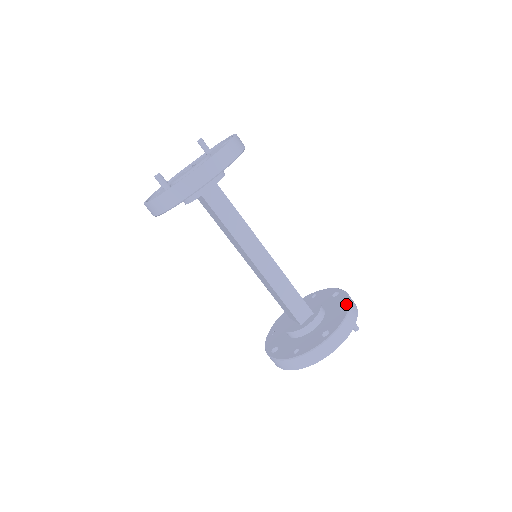
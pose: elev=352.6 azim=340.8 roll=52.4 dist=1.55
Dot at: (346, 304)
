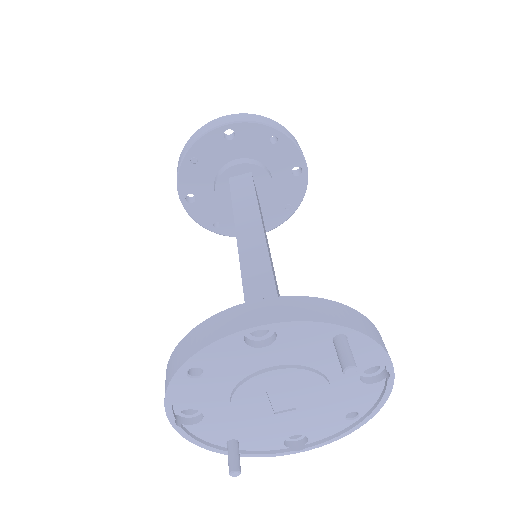
Dot at: occluded
